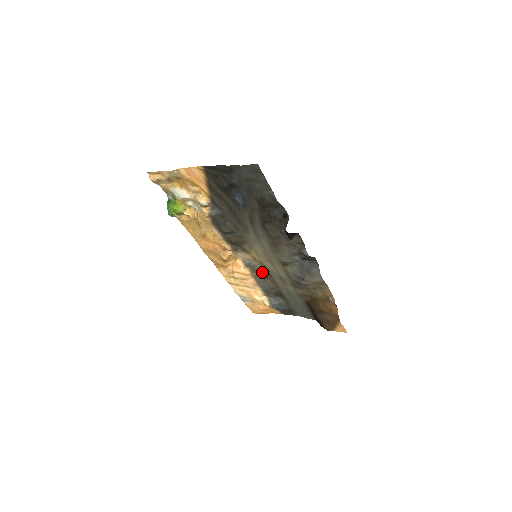
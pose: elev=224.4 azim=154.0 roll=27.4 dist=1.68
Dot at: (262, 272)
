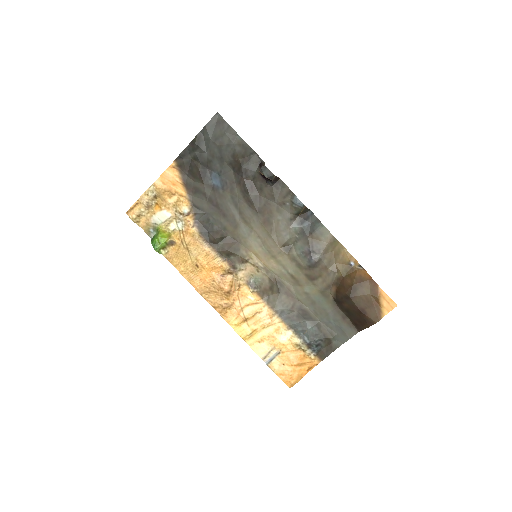
Dot at: (271, 285)
